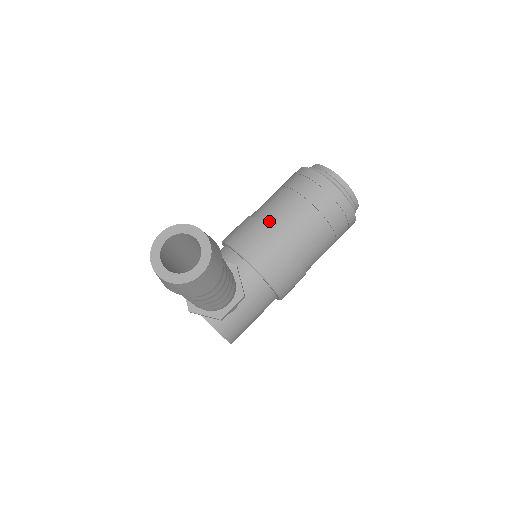
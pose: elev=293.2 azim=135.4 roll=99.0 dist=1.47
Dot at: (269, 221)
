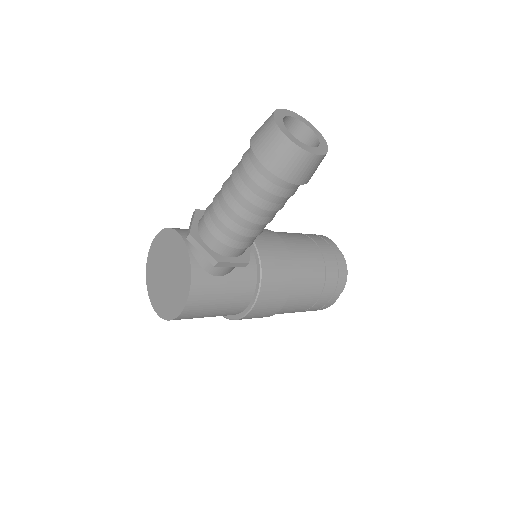
Dot at: (284, 238)
